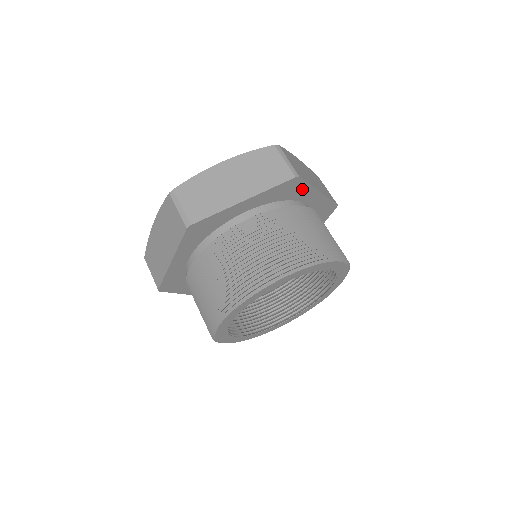
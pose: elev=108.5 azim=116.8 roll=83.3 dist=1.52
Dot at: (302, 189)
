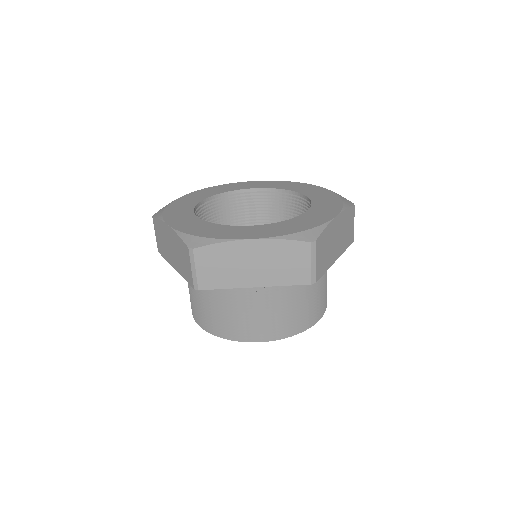
Dot at: occluded
